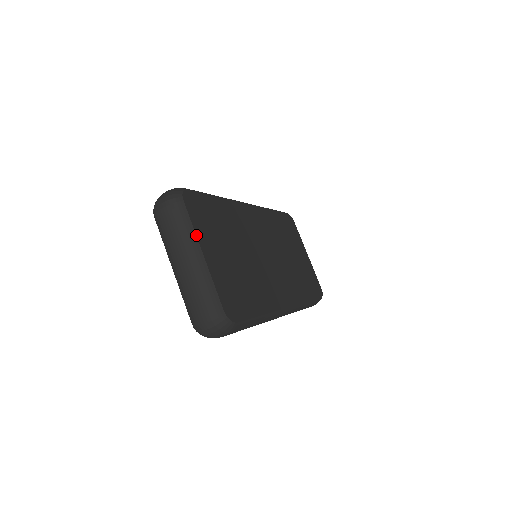
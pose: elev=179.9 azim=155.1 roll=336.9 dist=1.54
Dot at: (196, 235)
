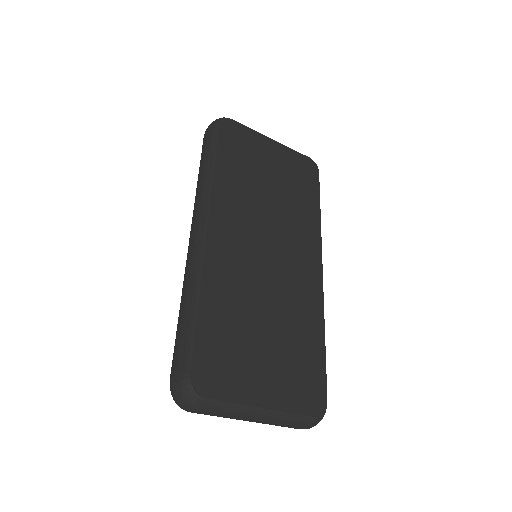
Dot at: (244, 405)
